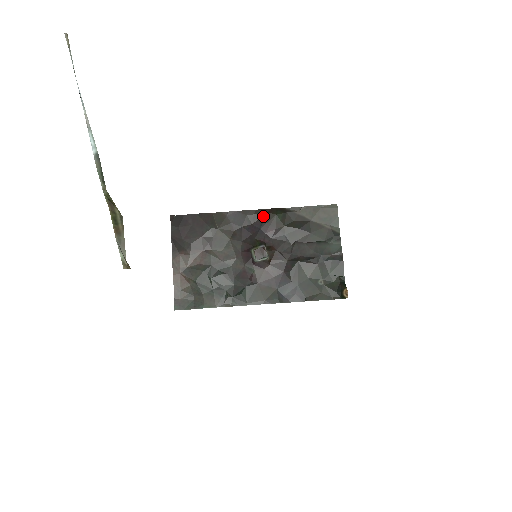
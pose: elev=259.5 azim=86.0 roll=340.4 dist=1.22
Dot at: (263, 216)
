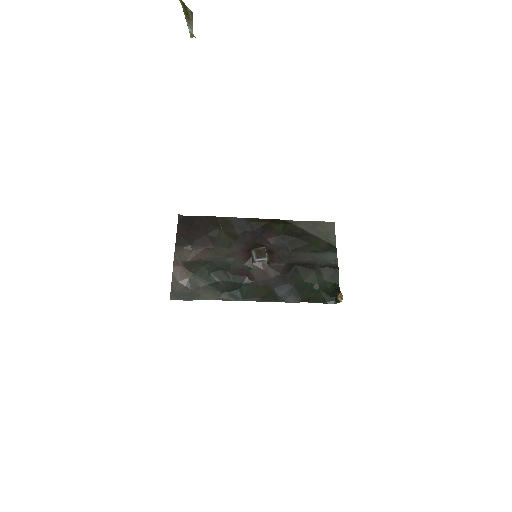
Dot at: (265, 224)
